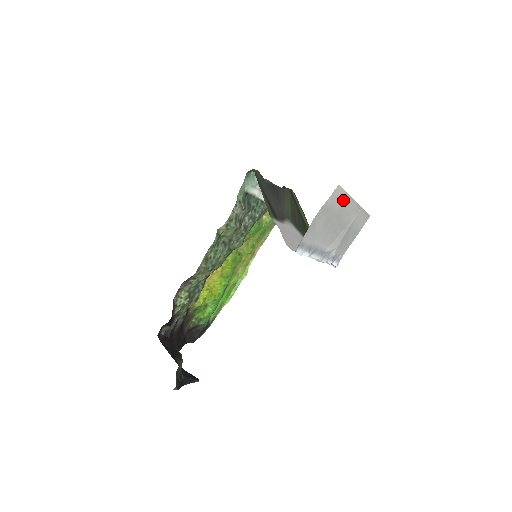
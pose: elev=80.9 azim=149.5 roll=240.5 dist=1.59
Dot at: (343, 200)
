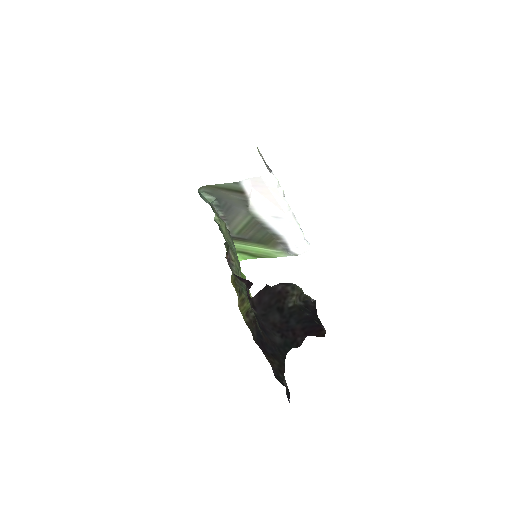
Dot at: occluded
